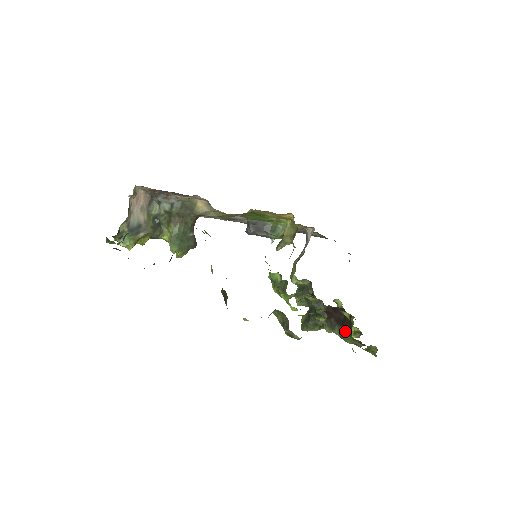
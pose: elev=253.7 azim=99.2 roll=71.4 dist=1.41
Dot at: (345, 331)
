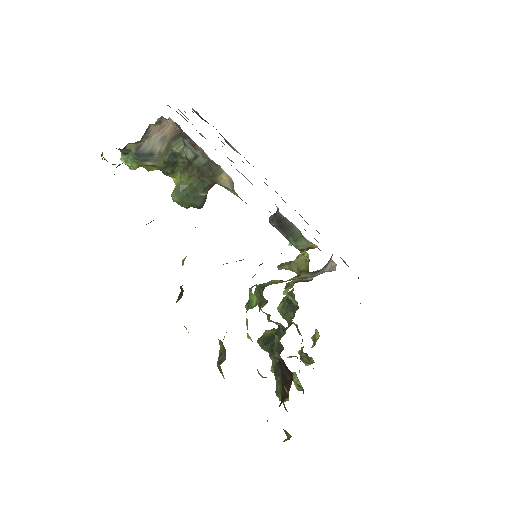
Dot at: (281, 391)
